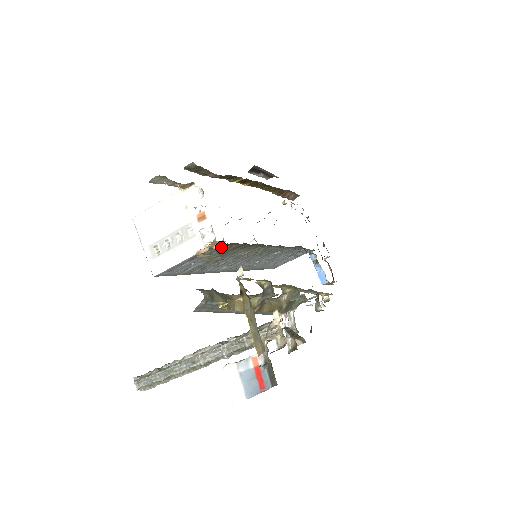
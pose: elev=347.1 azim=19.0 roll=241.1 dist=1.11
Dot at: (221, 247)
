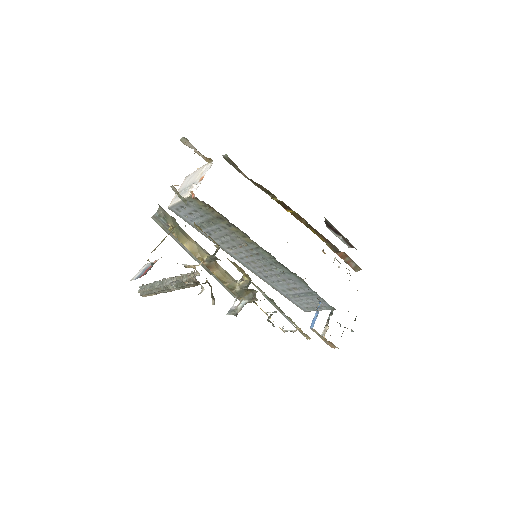
Dot at: (196, 199)
